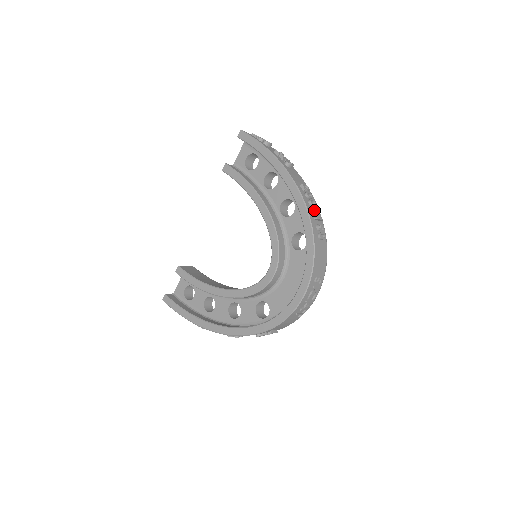
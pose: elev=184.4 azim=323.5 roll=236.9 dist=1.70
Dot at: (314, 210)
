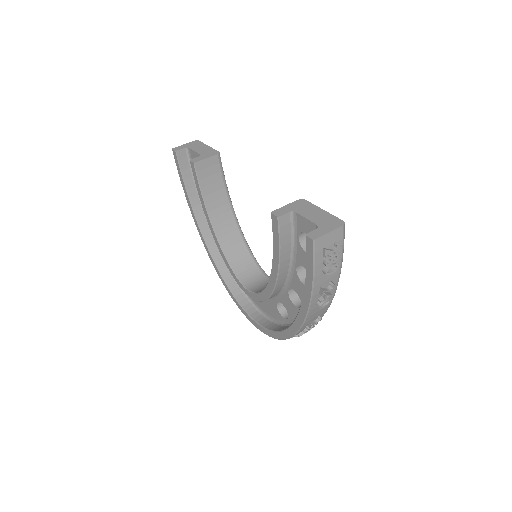
Dot at: occluded
